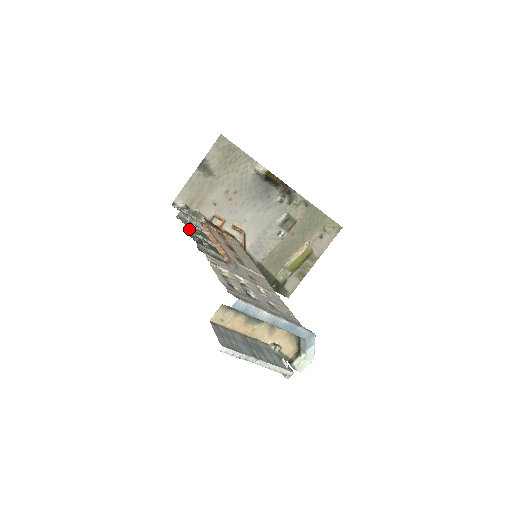
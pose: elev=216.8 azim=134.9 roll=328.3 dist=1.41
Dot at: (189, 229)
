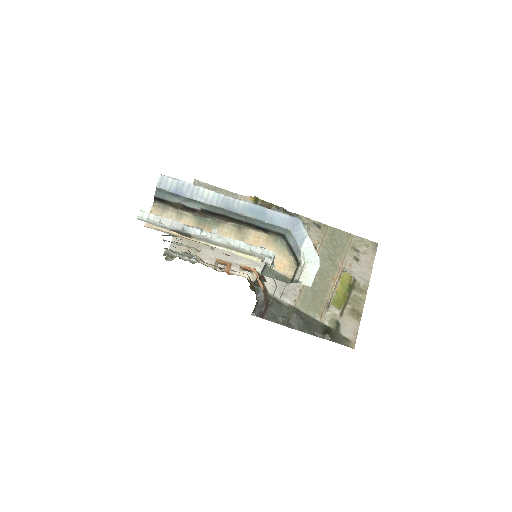
Dot at: (165, 240)
